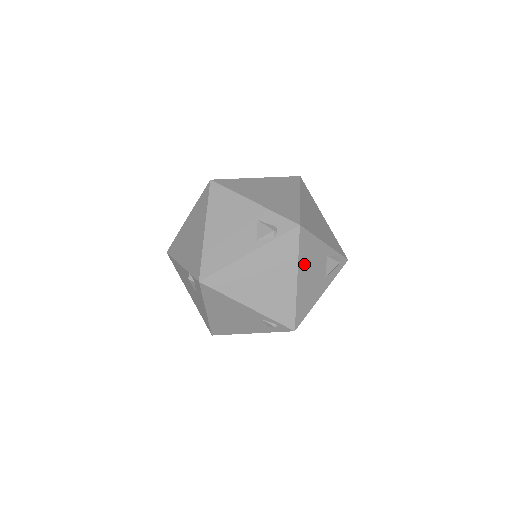
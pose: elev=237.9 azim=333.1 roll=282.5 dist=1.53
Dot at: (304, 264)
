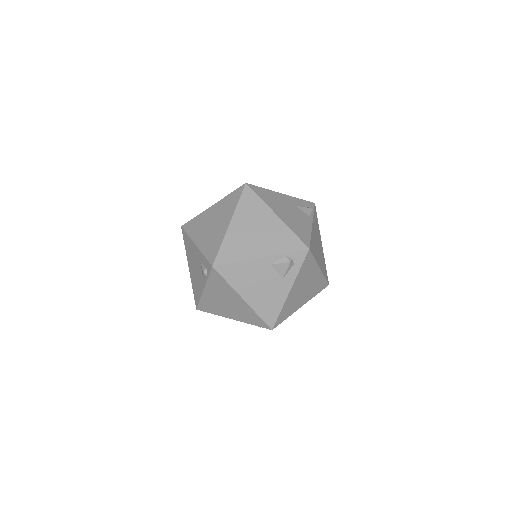
Dot at: (243, 286)
